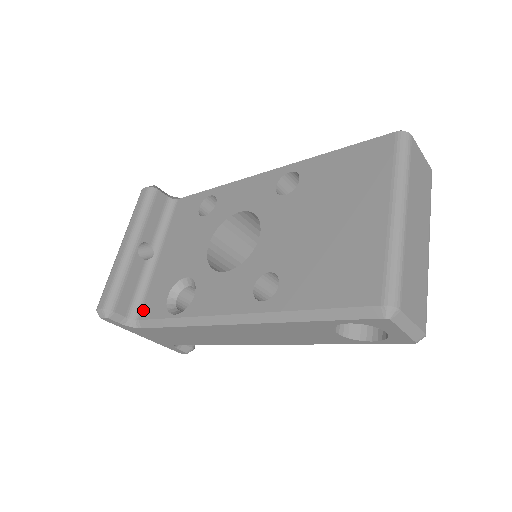
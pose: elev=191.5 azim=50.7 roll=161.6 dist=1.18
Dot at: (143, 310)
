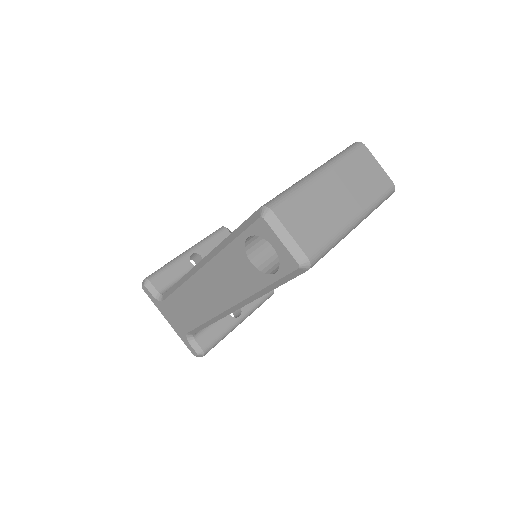
Dot at: occluded
